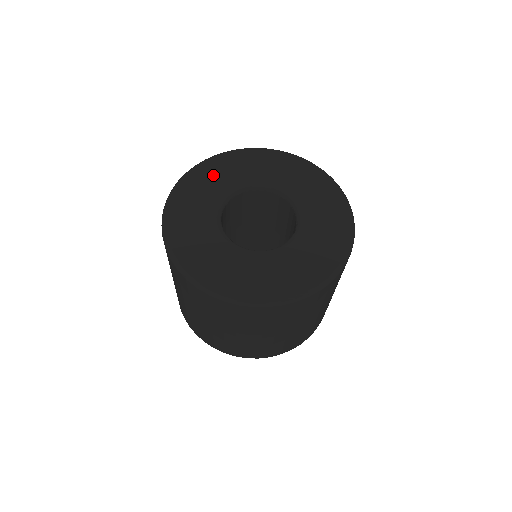
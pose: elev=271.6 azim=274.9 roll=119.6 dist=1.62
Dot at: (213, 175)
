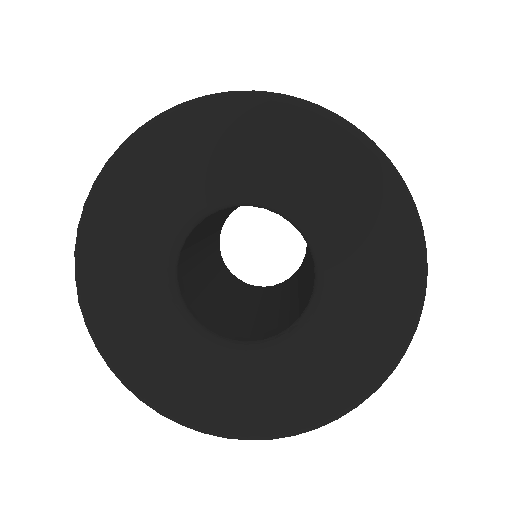
Dot at: (244, 140)
